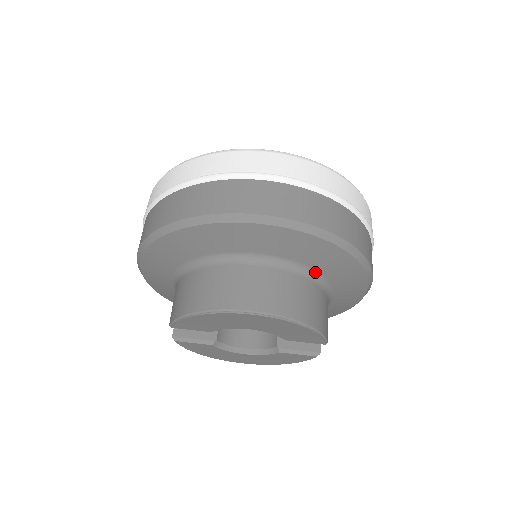
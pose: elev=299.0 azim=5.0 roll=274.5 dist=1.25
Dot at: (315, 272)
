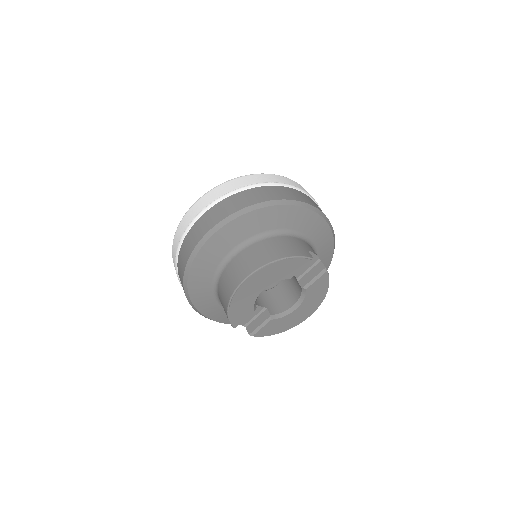
Dot at: (267, 232)
